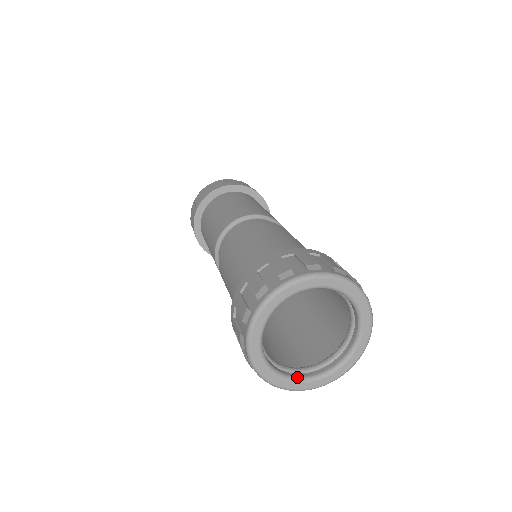
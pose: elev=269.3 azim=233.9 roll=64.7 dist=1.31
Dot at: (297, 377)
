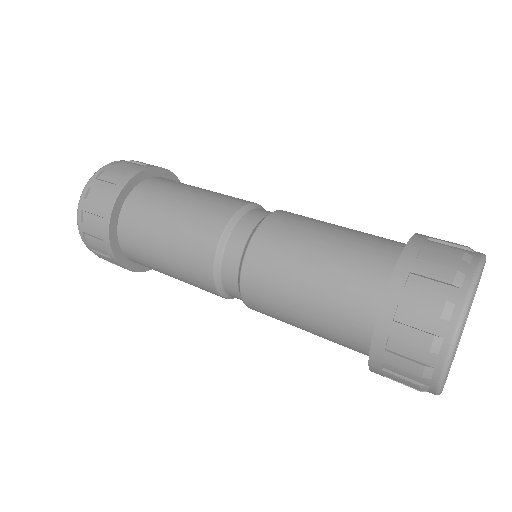
Dot at: occluded
